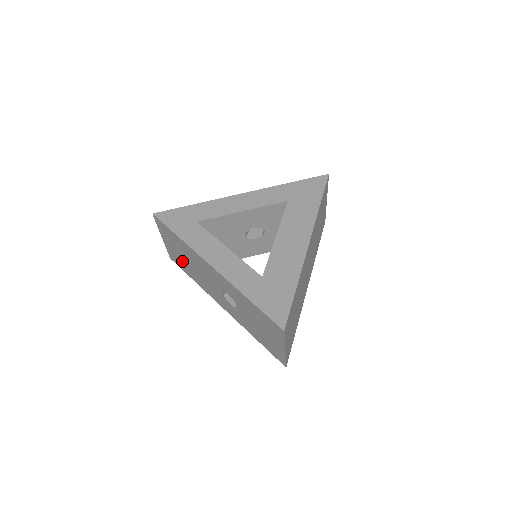
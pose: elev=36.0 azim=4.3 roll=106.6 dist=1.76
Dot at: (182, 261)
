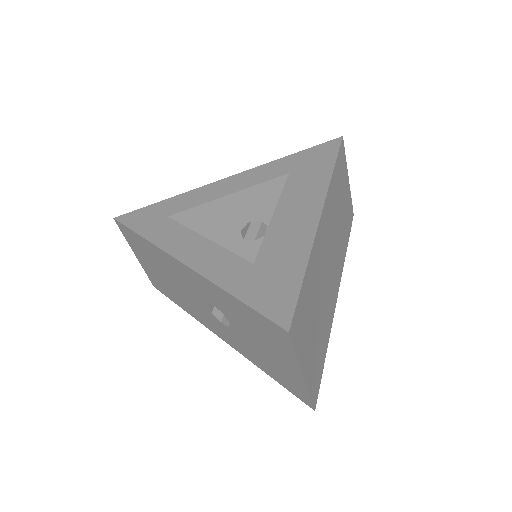
Dot at: (162, 281)
